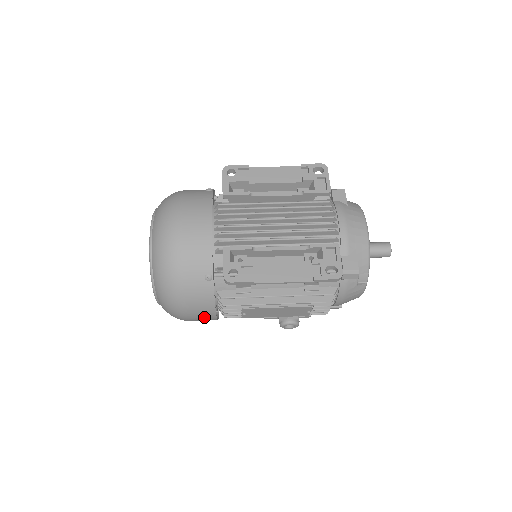
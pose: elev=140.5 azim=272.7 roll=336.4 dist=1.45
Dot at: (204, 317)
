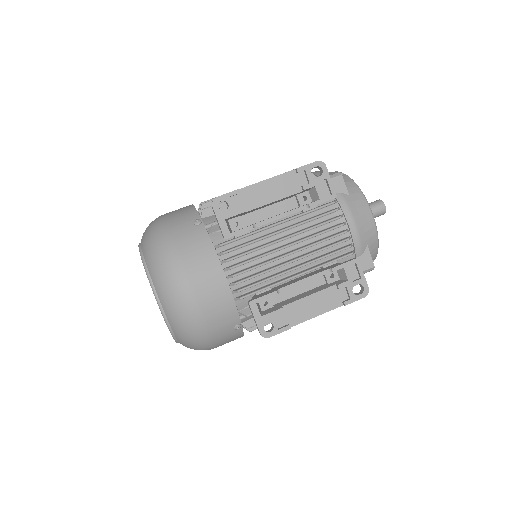
Dot at: occluded
